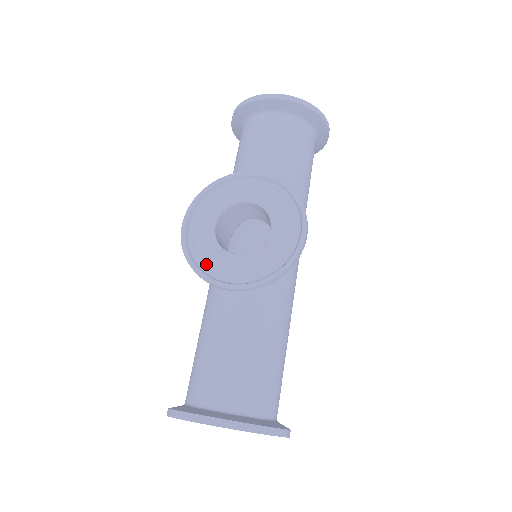
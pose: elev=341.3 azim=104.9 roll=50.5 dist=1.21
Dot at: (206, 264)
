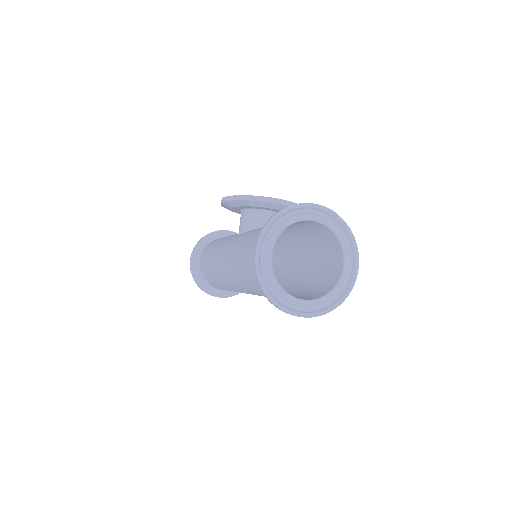
Dot at: occluded
